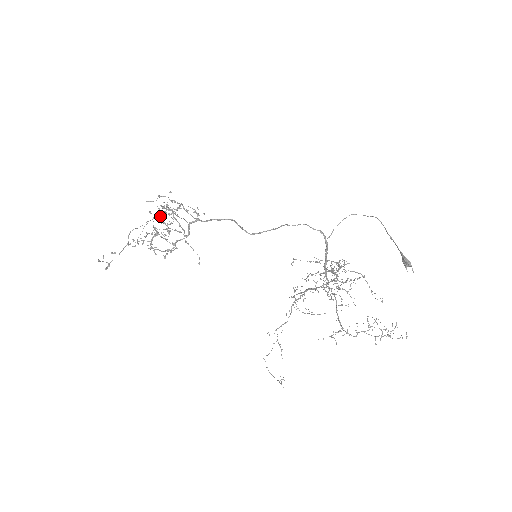
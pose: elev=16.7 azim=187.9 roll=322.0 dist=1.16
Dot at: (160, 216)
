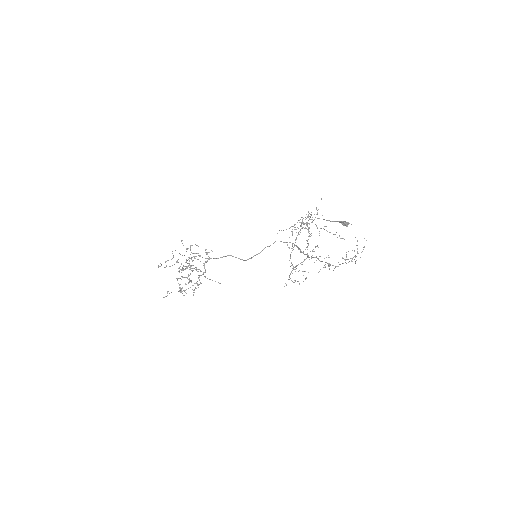
Dot at: (186, 251)
